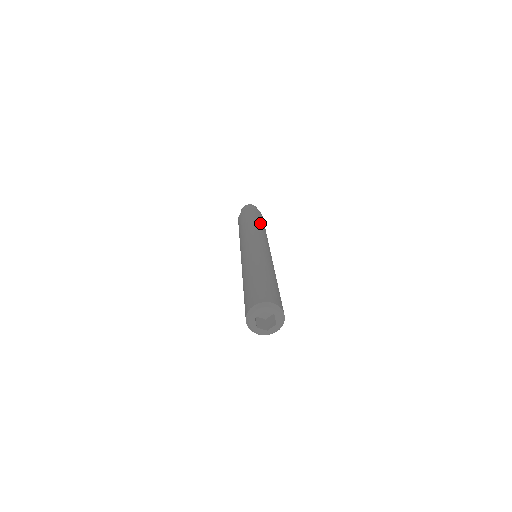
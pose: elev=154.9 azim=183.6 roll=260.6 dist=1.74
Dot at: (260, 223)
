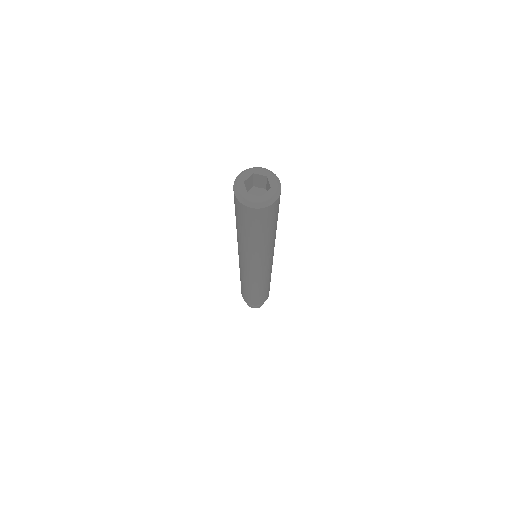
Dot at: occluded
